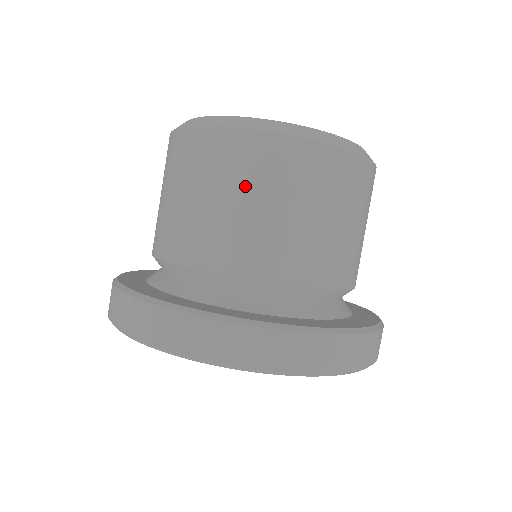
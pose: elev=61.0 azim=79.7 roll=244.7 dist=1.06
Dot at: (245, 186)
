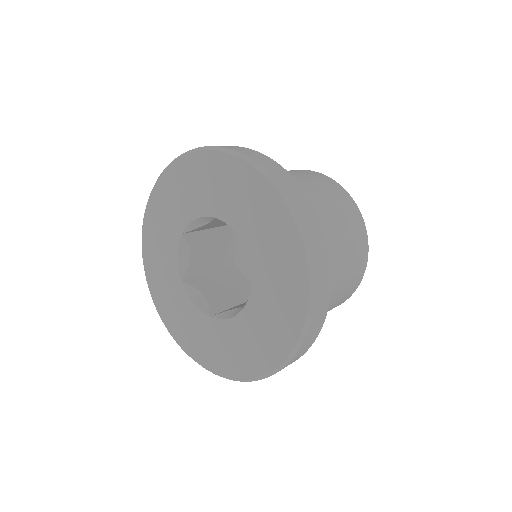
Dot at: (308, 177)
